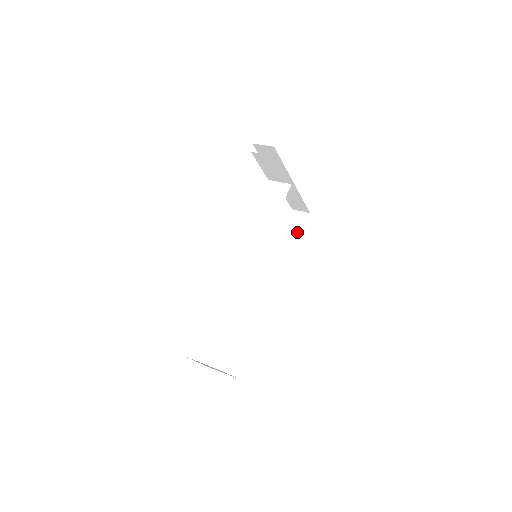
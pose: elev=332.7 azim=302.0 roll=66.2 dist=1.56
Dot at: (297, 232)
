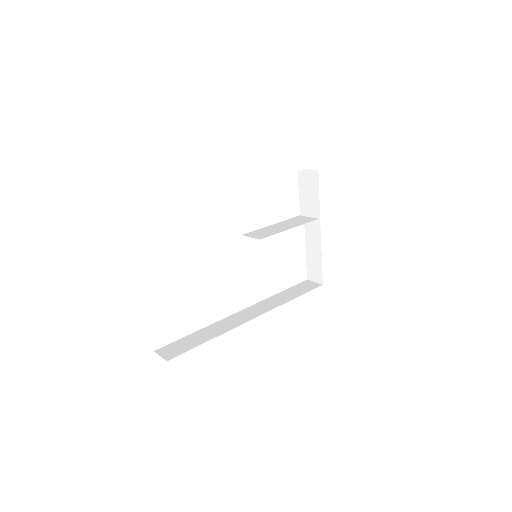
Dot at: (303, 291)
